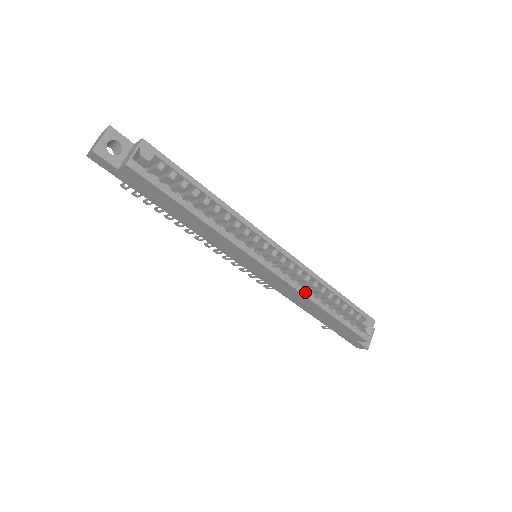
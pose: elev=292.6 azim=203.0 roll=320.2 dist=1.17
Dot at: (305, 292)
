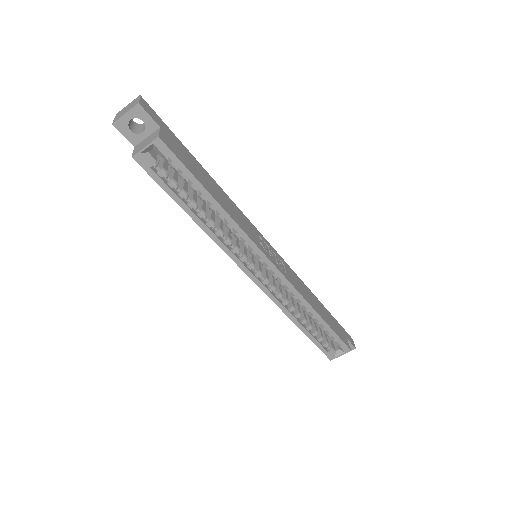
Dot at: (283, 307)
